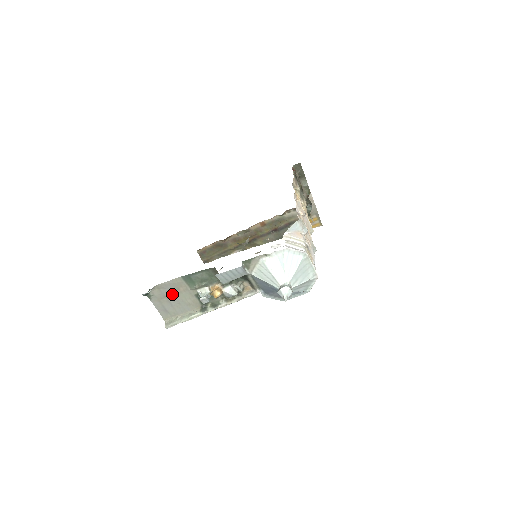
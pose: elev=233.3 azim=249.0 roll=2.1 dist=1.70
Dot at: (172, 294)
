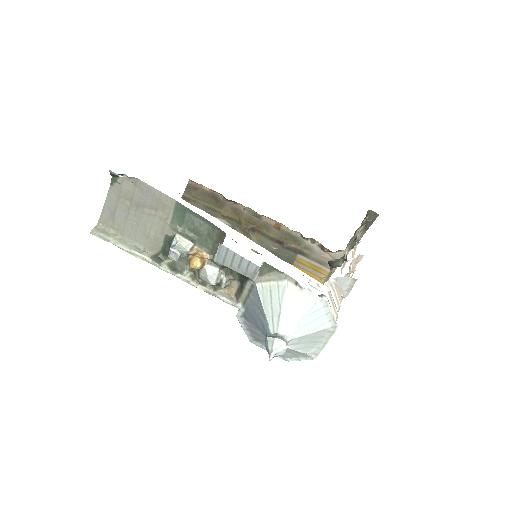
Dot at: (142, 206)
